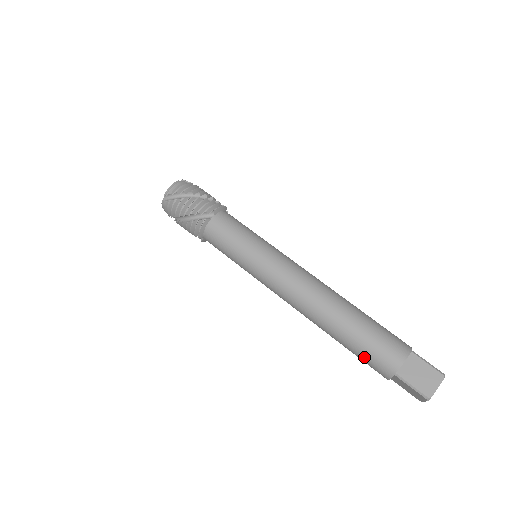
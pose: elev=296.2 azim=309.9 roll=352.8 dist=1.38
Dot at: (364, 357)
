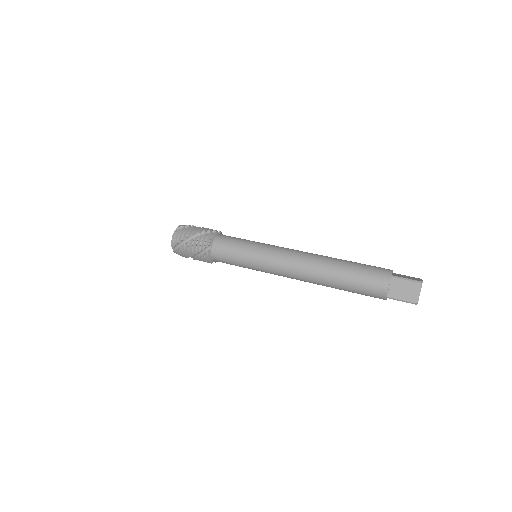
Dot at: (362, 294)
